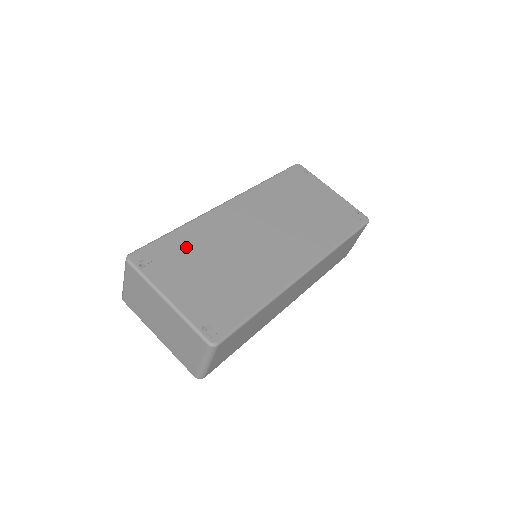
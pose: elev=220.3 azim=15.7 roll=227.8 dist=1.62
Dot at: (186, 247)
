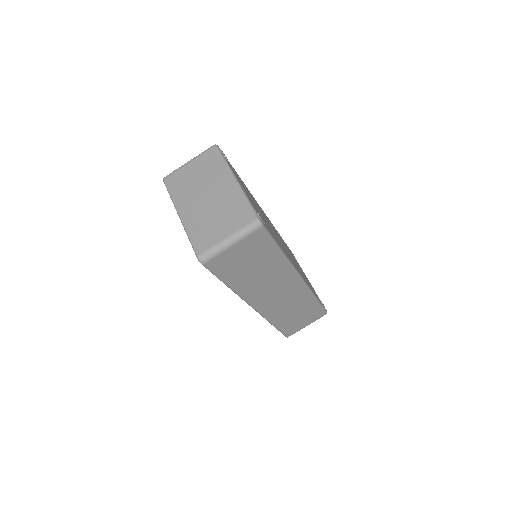
Dot at: (244, 185)
